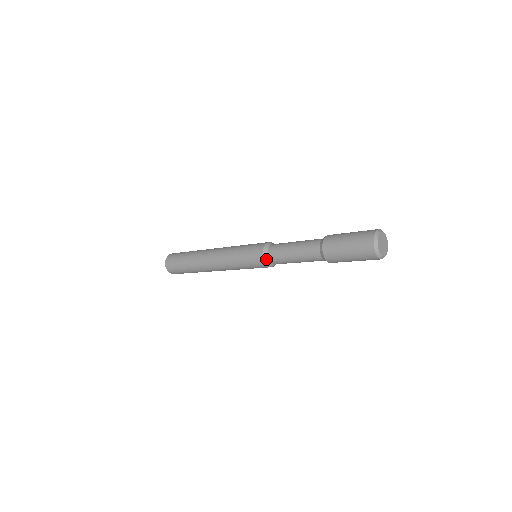
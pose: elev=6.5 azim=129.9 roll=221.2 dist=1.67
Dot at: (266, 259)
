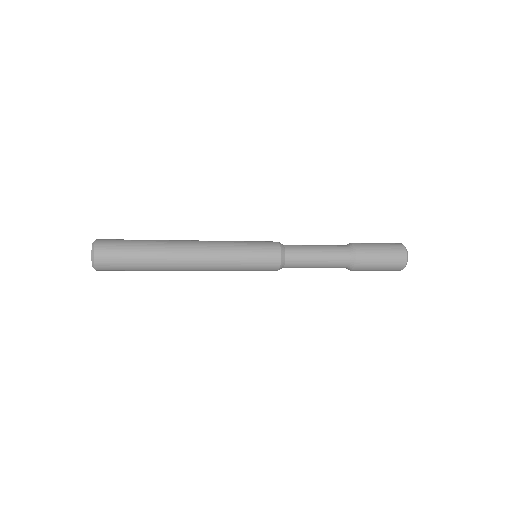
Dot at: (281, 268)
